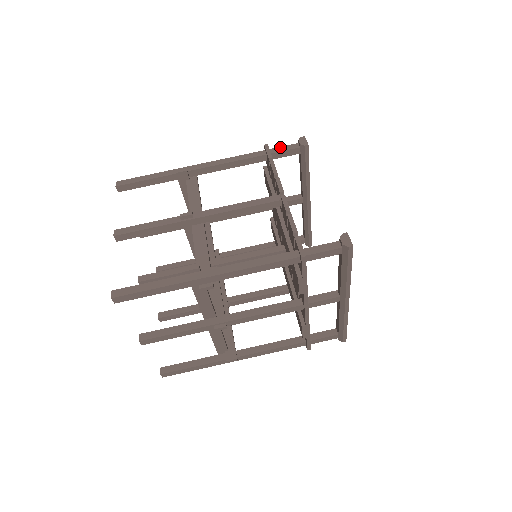
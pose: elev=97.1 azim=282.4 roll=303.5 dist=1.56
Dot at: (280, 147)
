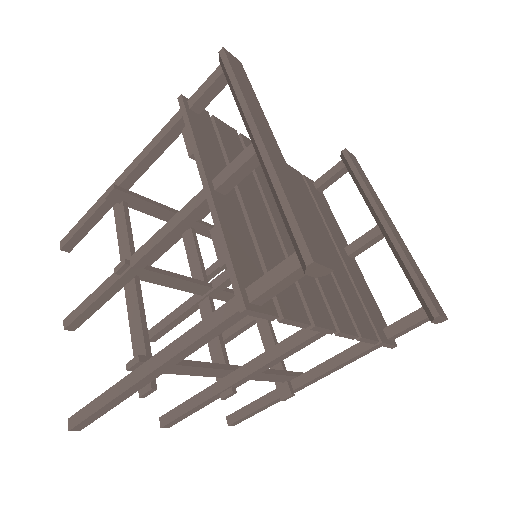
Dot at: (269, 291)
